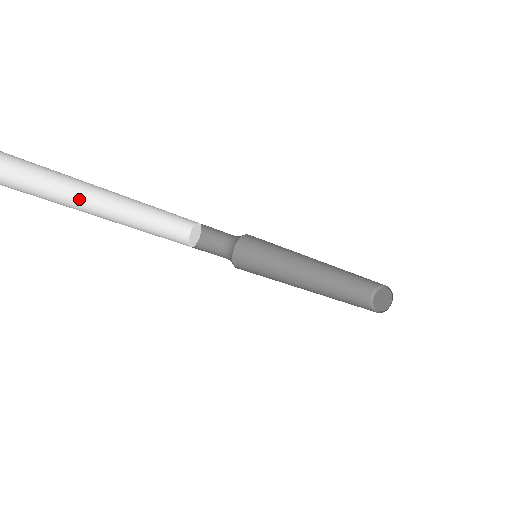
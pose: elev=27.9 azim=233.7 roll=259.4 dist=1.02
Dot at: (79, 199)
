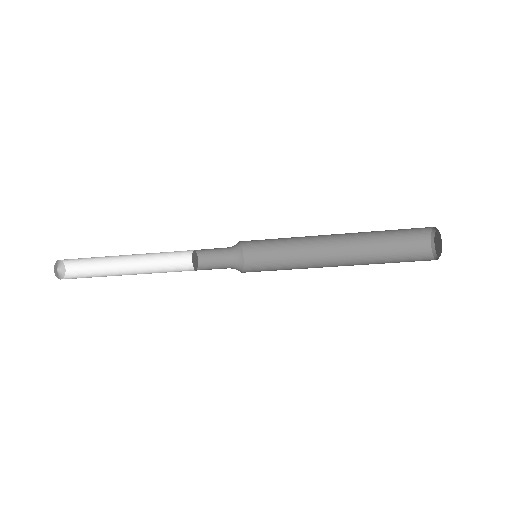
Dot at: (114, 273)
